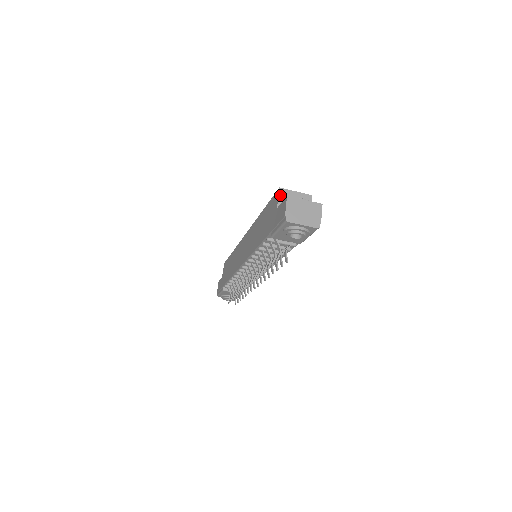
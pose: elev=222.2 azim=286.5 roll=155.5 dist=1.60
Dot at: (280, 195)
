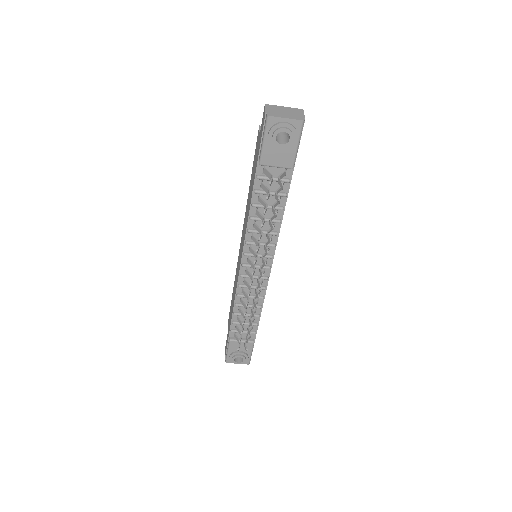
Dot at: occluded
